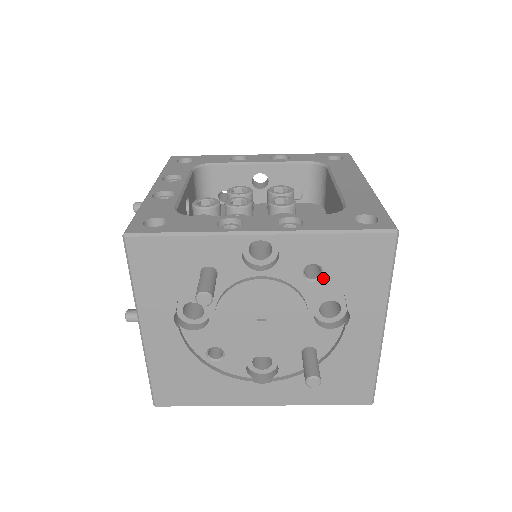
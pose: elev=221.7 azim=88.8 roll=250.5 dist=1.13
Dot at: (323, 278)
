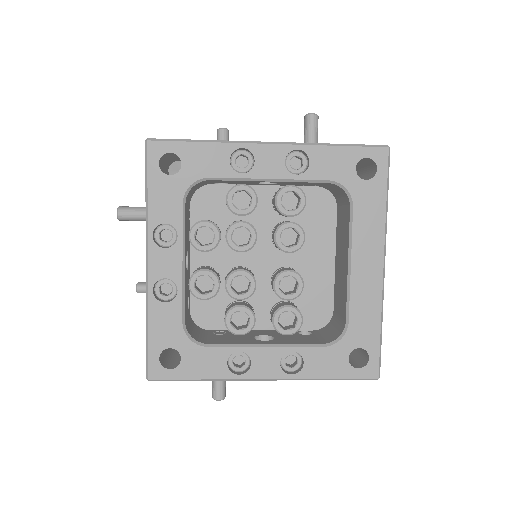
Dot at: occluded
